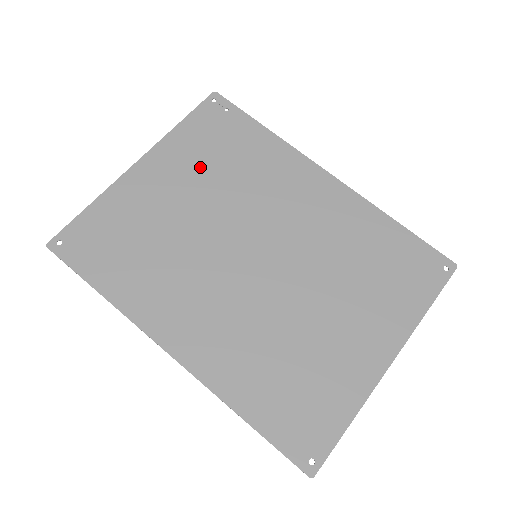
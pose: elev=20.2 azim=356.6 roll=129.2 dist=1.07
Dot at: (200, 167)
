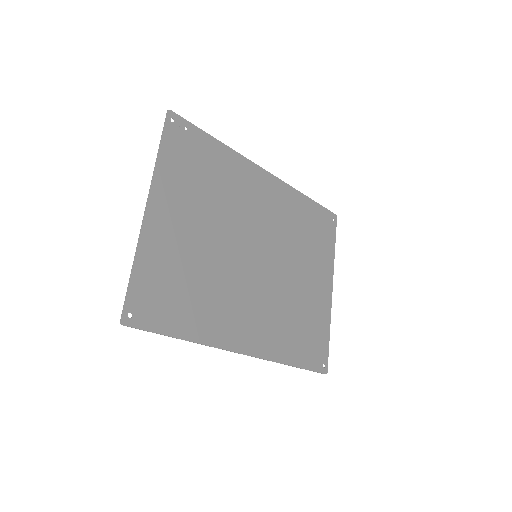
Dot at: (194, 194)
